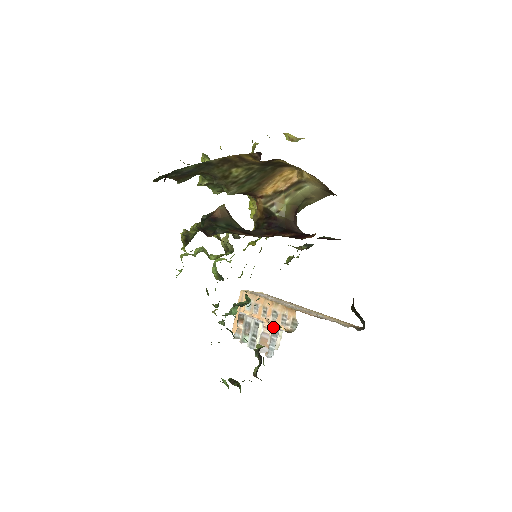
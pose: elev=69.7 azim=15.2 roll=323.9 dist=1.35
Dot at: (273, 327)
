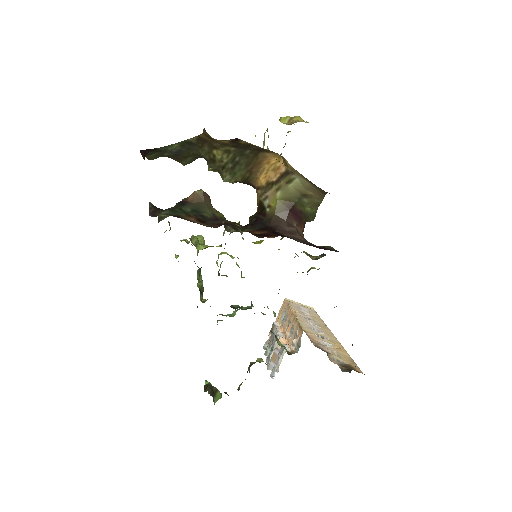
Dot at: (283, 344)
